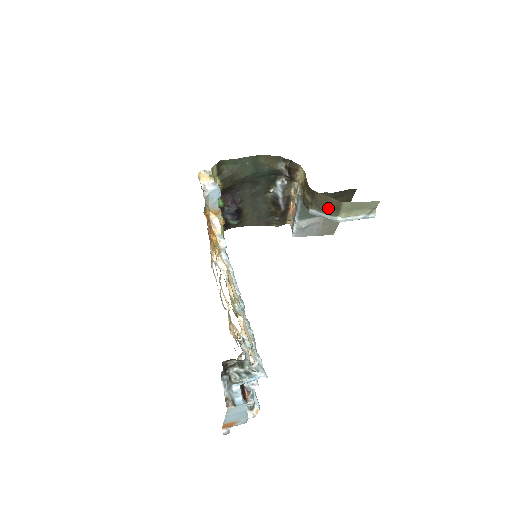
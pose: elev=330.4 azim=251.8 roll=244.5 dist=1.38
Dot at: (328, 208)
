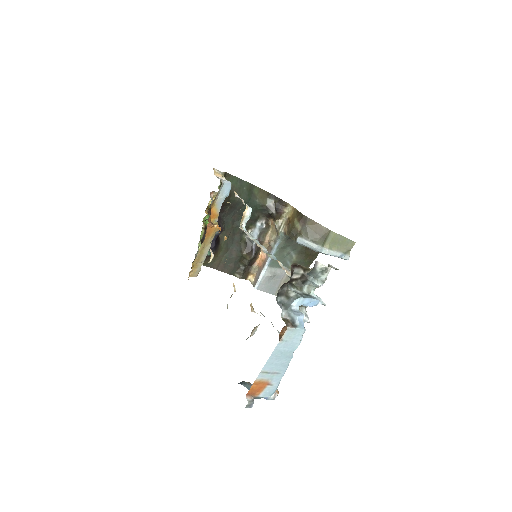
Dot at: (316, 236)
